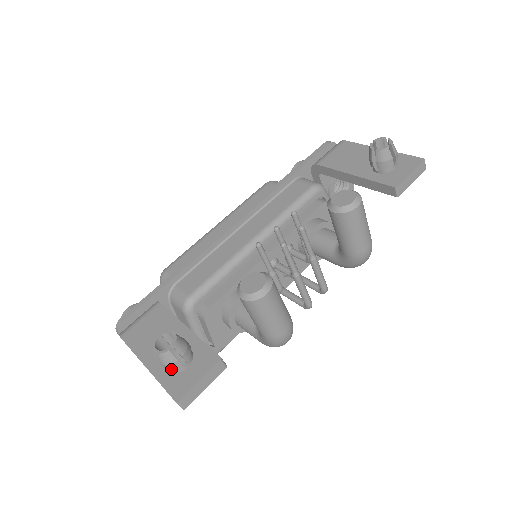
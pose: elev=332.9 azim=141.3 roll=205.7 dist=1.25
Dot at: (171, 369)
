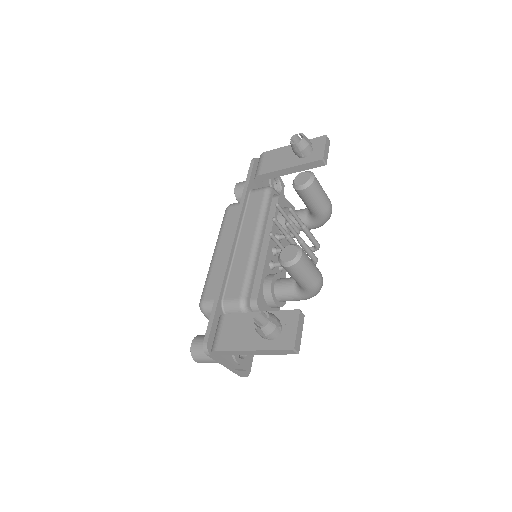
Dot at: (274, 335)
